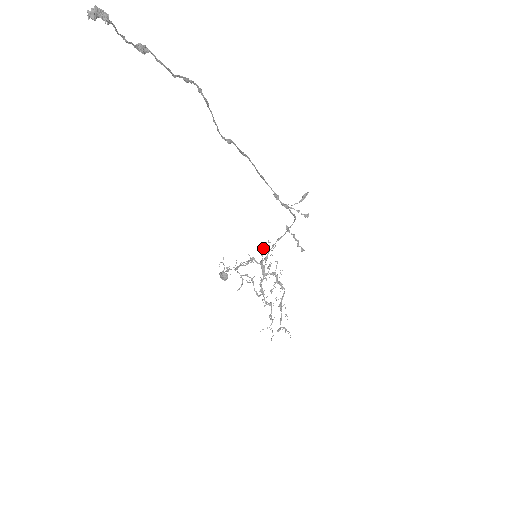
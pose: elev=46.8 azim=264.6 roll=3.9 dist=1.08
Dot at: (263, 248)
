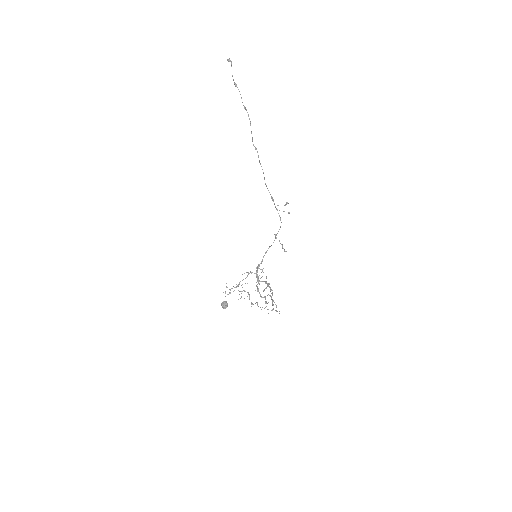
Dot at: occluded
